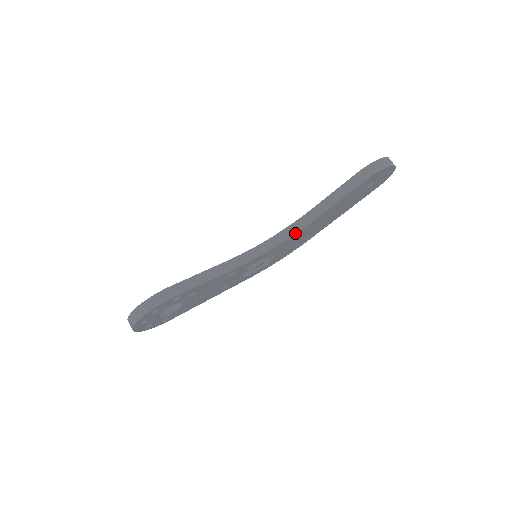
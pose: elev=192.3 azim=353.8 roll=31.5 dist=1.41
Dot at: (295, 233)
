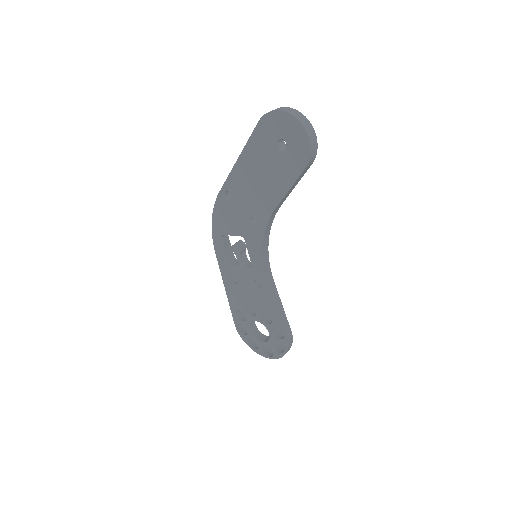
Dot at: occluded
